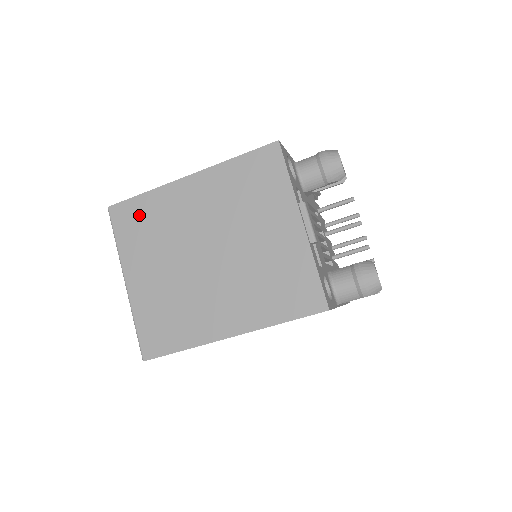
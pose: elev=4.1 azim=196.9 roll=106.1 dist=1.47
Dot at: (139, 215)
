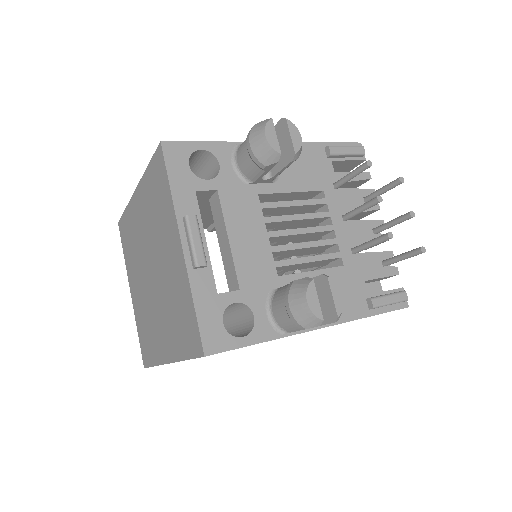
Dot at: (126, 231)
